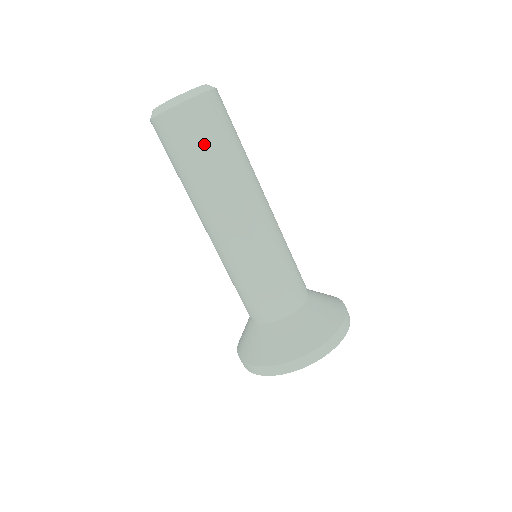
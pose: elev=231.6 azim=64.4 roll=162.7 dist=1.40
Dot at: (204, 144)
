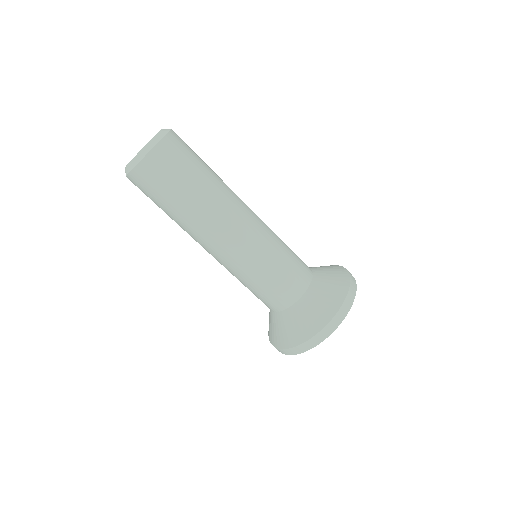
Dot at: (178, 181)
